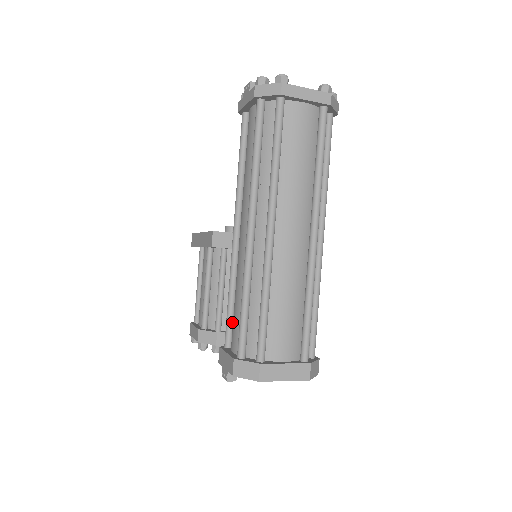
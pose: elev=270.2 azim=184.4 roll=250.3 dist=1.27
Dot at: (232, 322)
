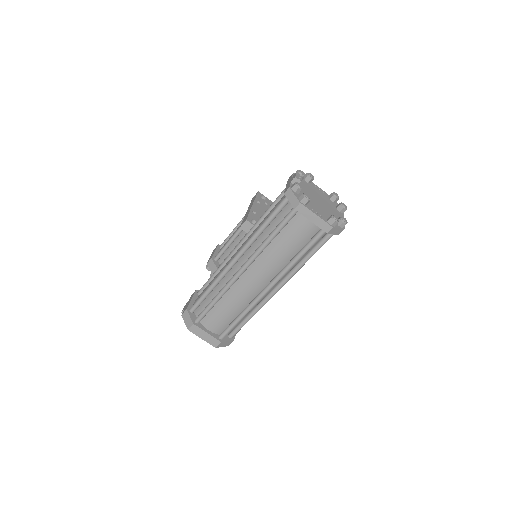
Dot at: occluded
